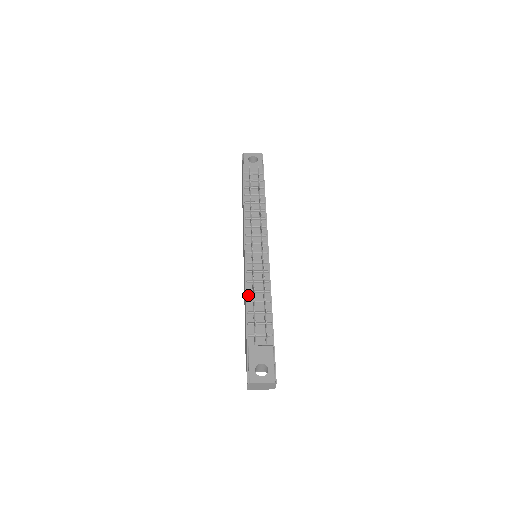
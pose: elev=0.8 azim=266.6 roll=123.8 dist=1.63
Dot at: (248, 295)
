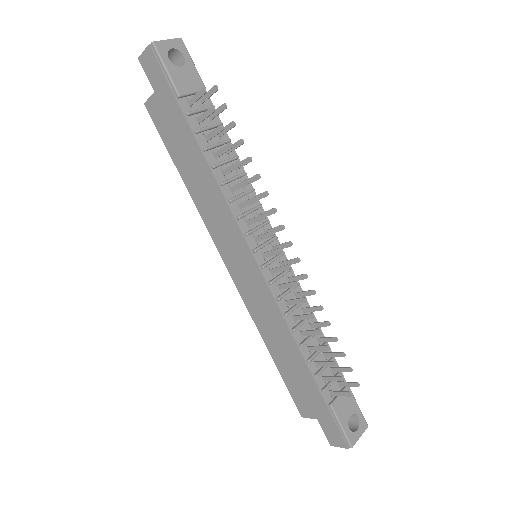
Dot at: (295, 335)
